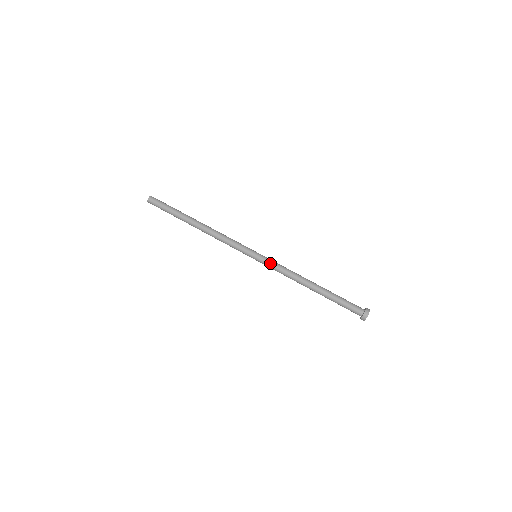
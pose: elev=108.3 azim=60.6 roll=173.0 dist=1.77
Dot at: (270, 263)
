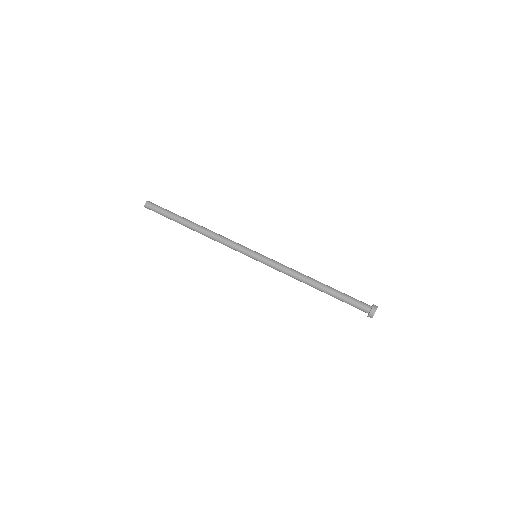
Dot at: (271, 262)
